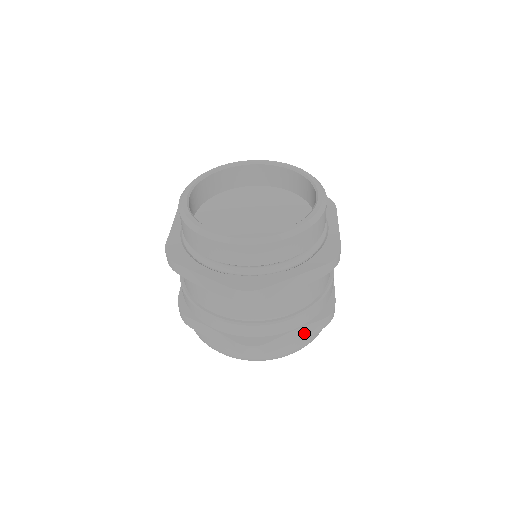
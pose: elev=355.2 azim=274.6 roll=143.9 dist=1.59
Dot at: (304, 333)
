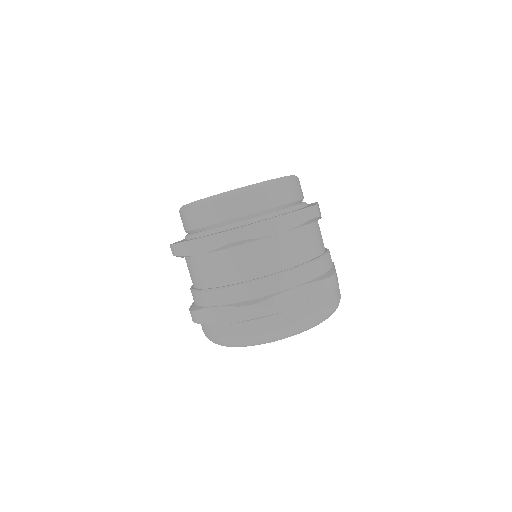
Dot at: (306, 295)
